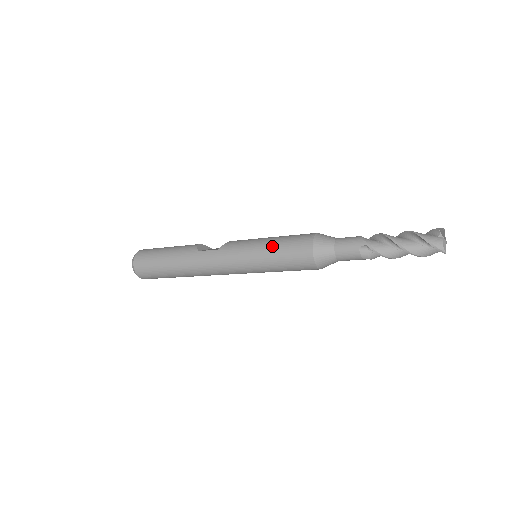
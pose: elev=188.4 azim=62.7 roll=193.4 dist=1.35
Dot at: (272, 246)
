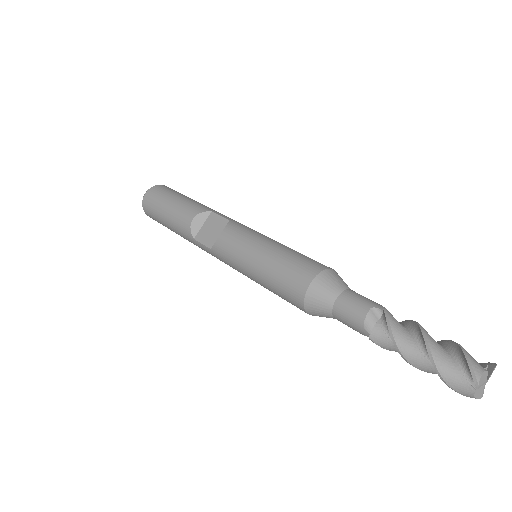
Dot at: (262, 282)
